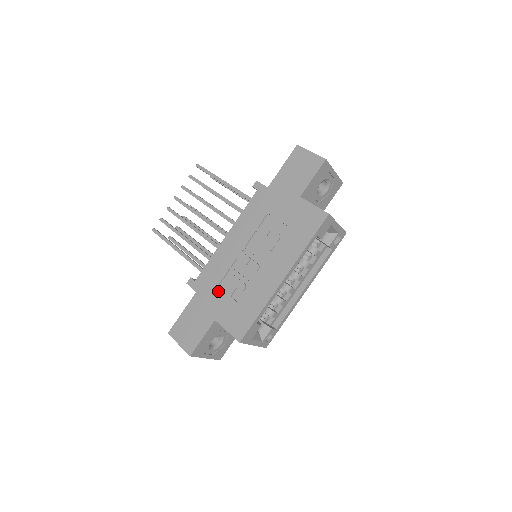
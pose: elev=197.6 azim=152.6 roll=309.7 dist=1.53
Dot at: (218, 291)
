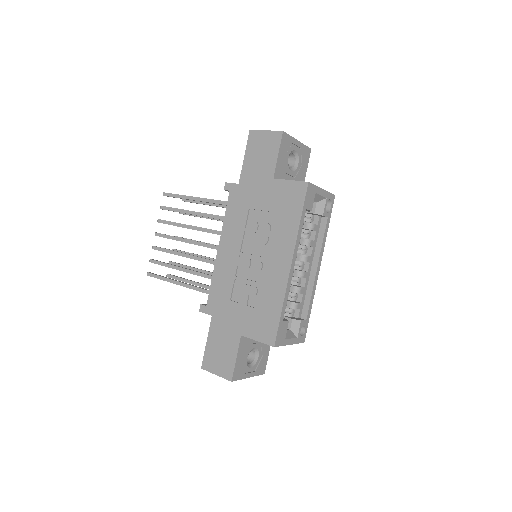
Dot at: (232, 305)
